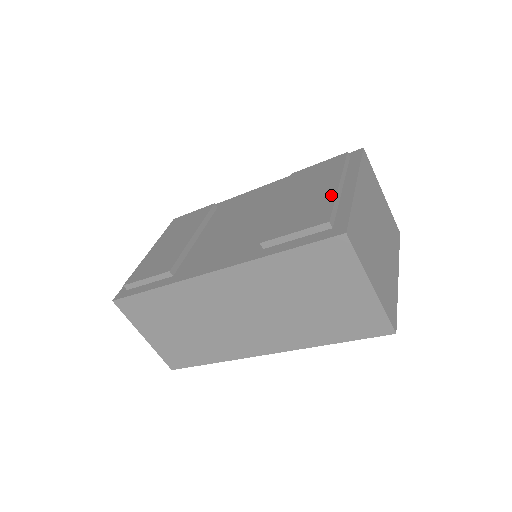
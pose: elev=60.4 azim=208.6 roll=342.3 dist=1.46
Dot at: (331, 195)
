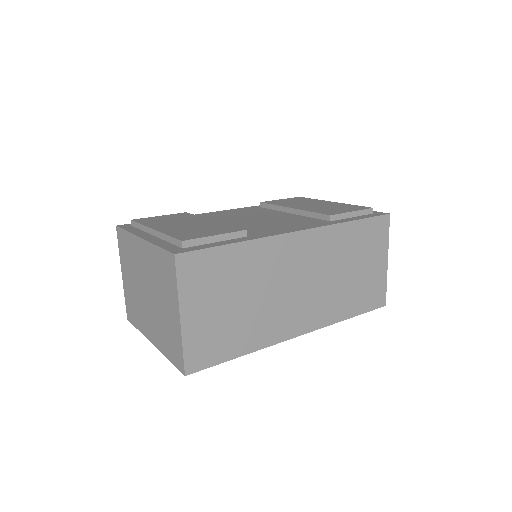
Dot at: (342, 204)
